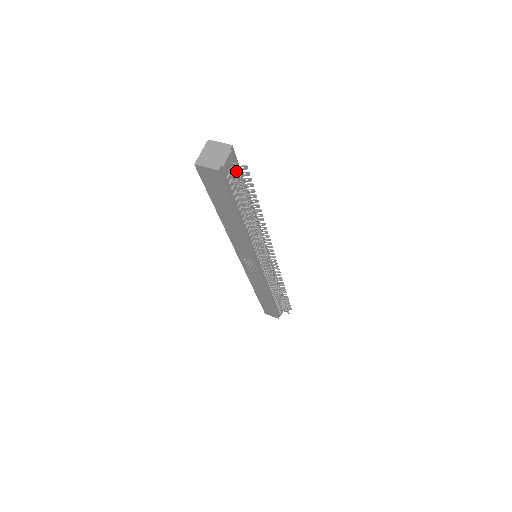
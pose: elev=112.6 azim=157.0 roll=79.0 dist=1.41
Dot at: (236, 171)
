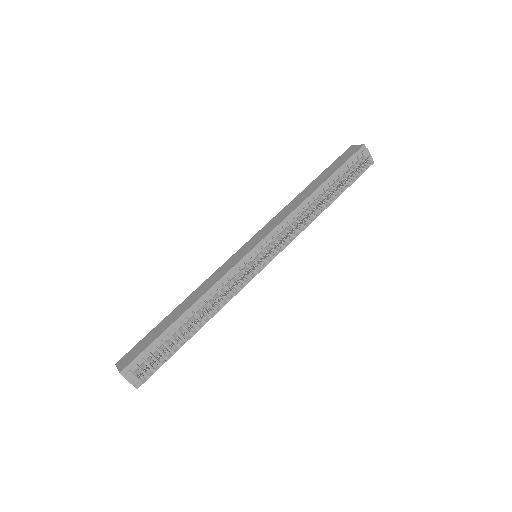
Dot at: (141, 375)
